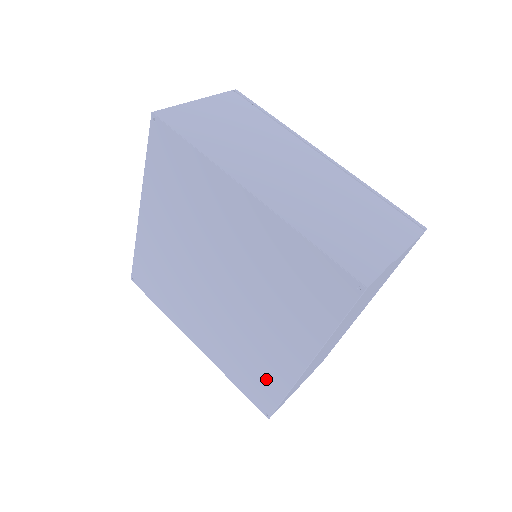
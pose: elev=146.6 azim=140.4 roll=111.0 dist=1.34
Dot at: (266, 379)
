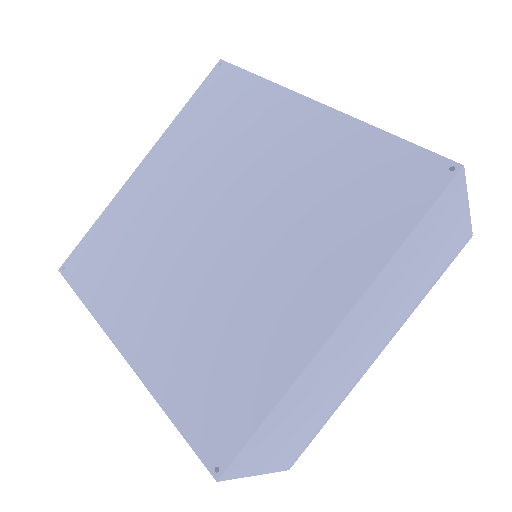
Dot at: (246, 379)
